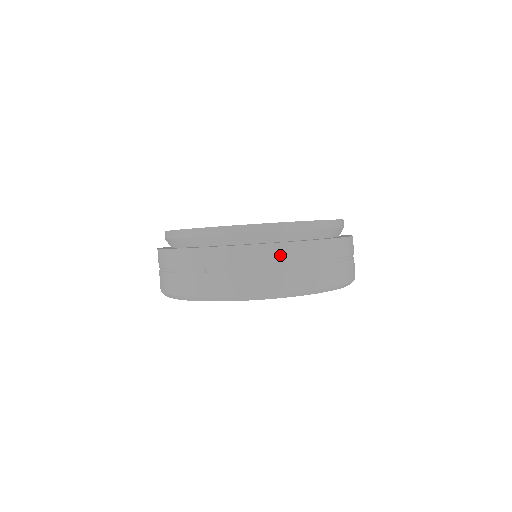
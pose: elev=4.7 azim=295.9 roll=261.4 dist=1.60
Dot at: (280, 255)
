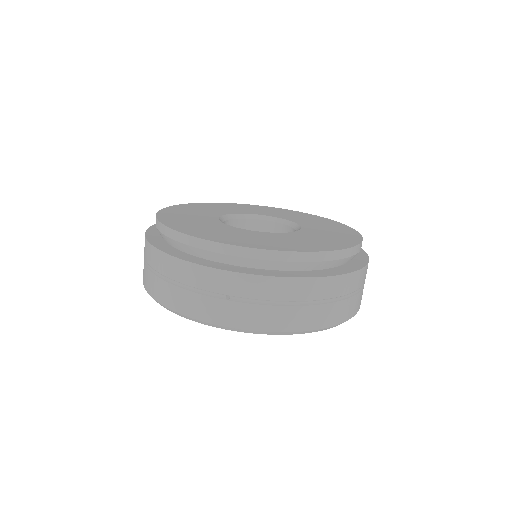
Dot at: (316, 290)
